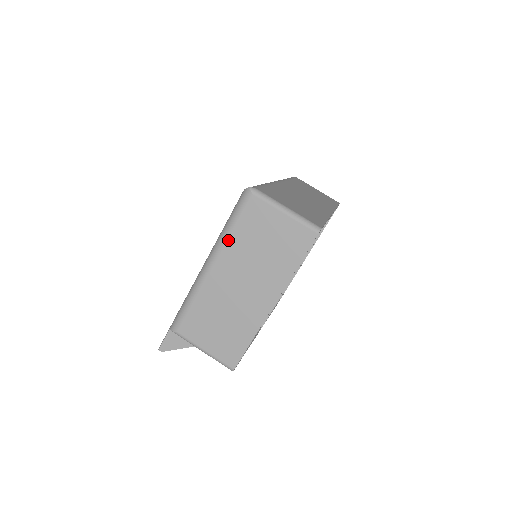
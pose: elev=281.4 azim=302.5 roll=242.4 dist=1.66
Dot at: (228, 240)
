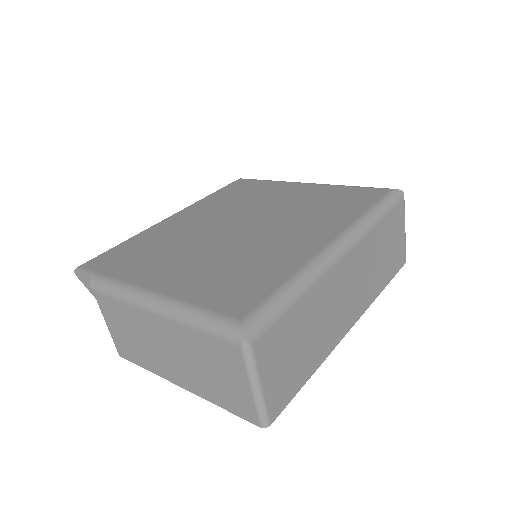
Dot at: (185, 327)
